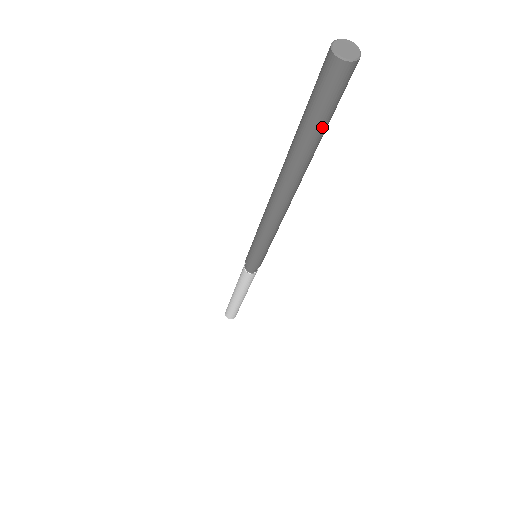
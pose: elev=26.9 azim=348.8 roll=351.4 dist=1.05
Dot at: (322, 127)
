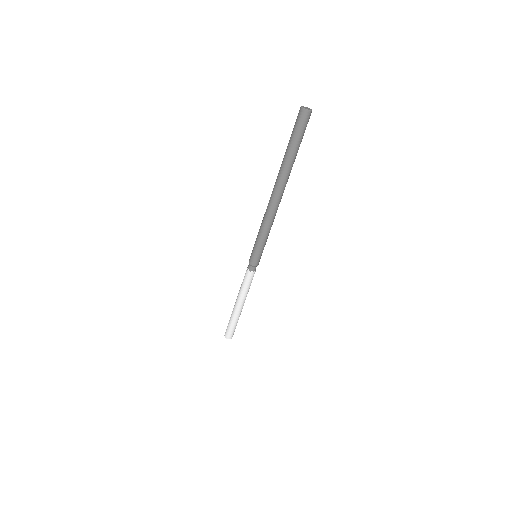
Dot at: (299, 145)
